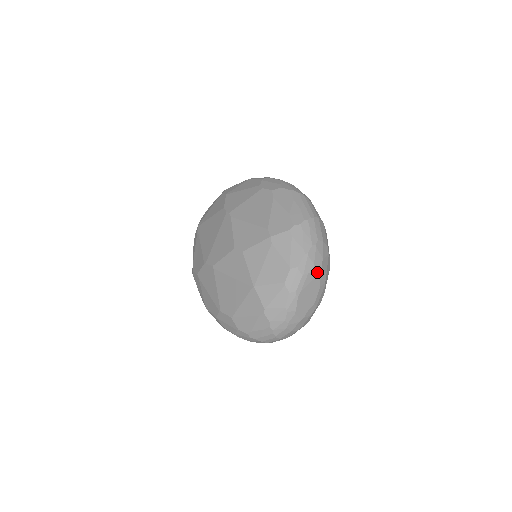
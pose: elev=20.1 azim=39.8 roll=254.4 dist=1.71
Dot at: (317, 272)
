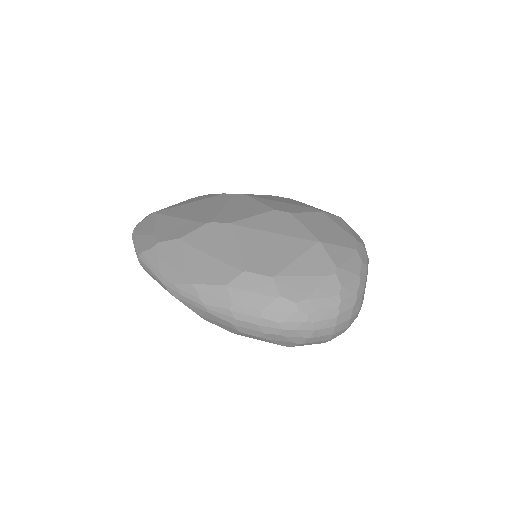
Dot at: occluded
